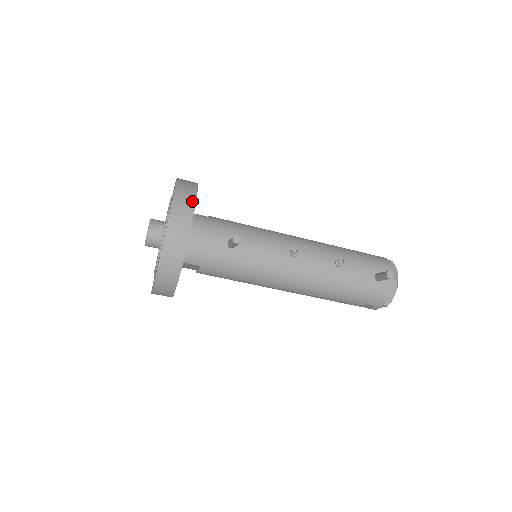
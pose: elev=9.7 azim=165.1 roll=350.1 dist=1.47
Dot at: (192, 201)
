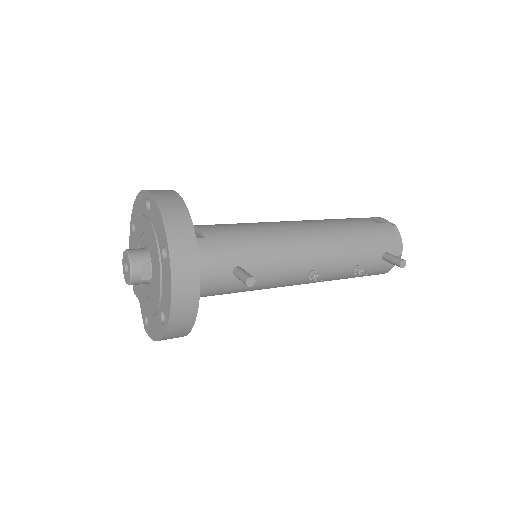
Dot at: (194, 255)
